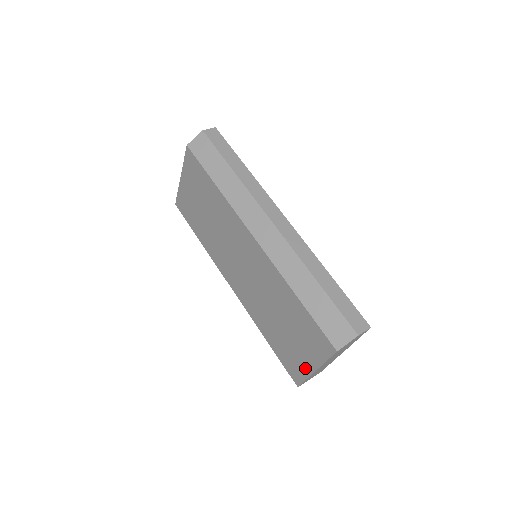
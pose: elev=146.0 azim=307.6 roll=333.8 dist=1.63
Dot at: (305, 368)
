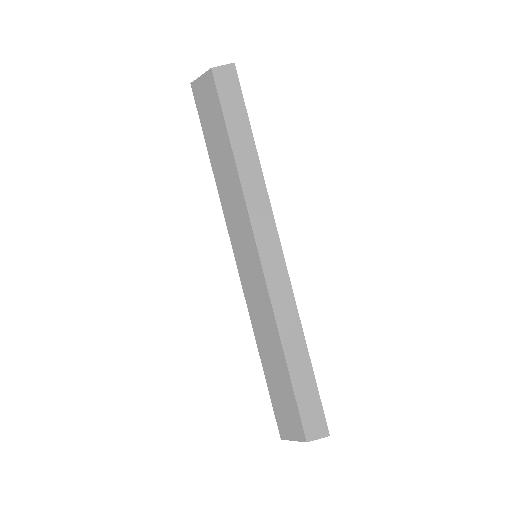
Dot at: occluded
